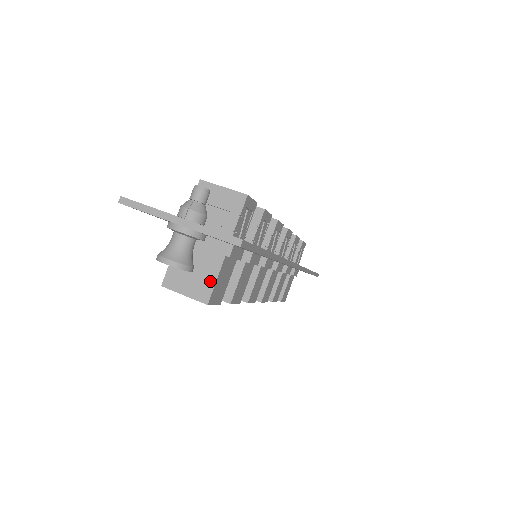
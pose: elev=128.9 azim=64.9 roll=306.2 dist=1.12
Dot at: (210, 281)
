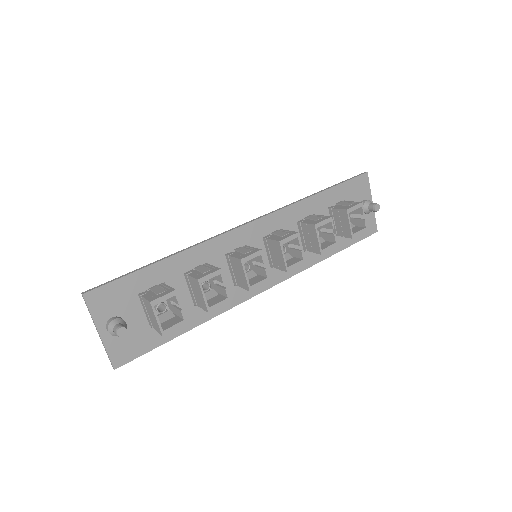
Dot at: occluded
